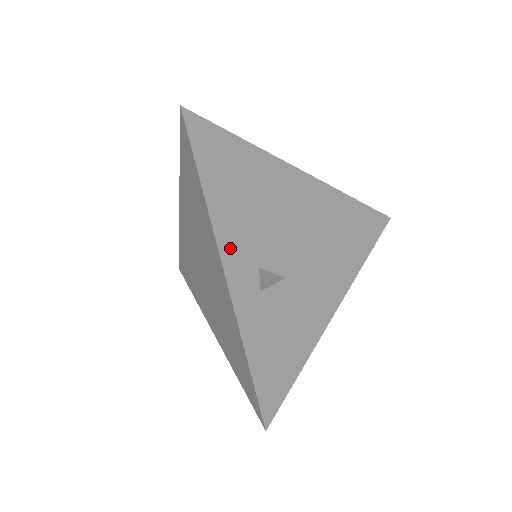
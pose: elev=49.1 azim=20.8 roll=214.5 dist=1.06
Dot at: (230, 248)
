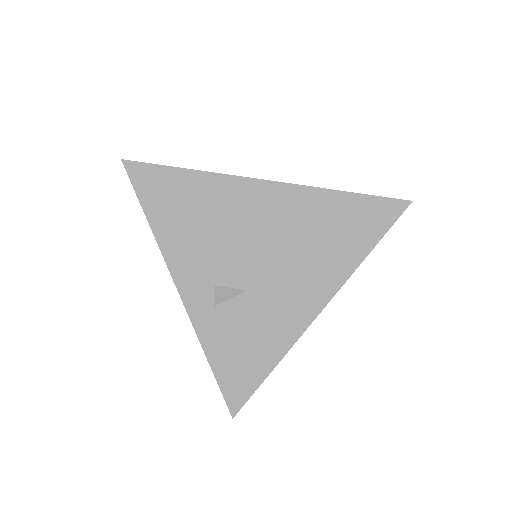
Dot at: (183, 272)
